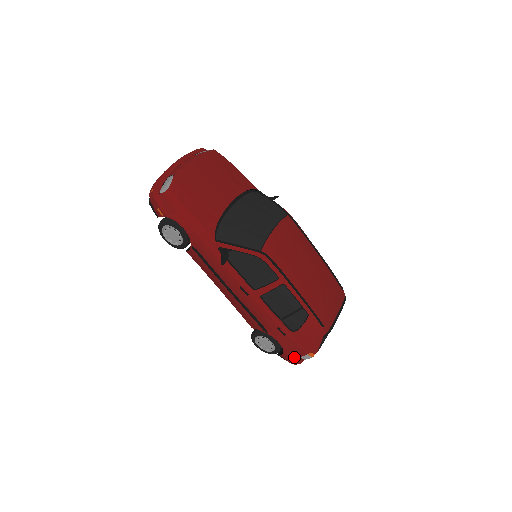
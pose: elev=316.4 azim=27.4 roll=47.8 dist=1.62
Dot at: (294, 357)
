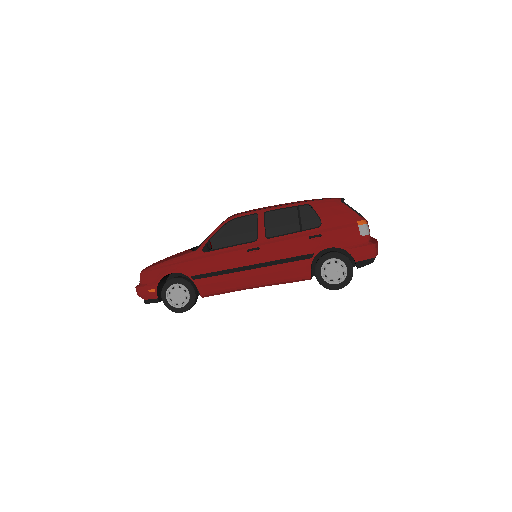
Dot at: (360, 245)
